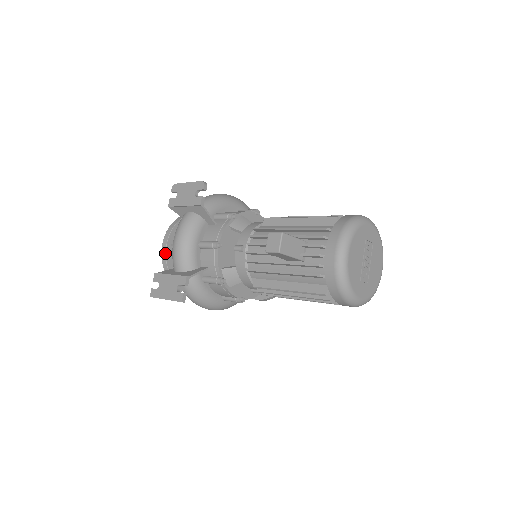
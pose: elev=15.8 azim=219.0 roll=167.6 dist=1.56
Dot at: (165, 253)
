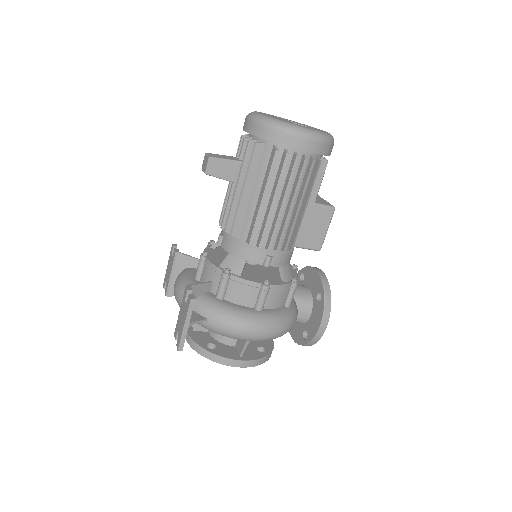
Dot at: (188, 336)
